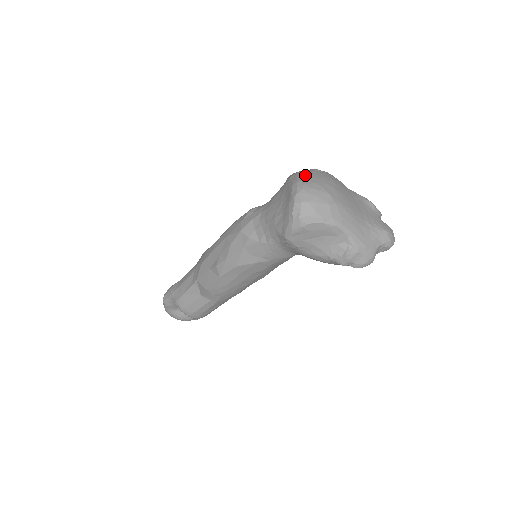
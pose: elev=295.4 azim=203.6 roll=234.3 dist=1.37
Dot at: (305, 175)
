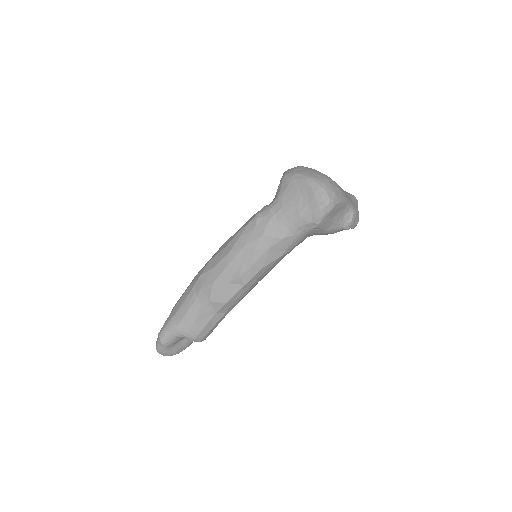
Dot at: (305, 172)
